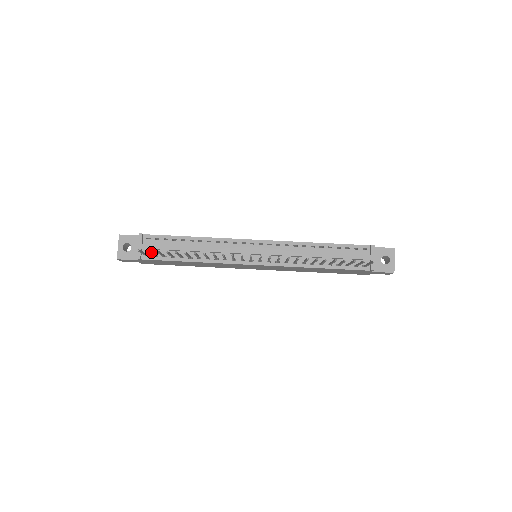
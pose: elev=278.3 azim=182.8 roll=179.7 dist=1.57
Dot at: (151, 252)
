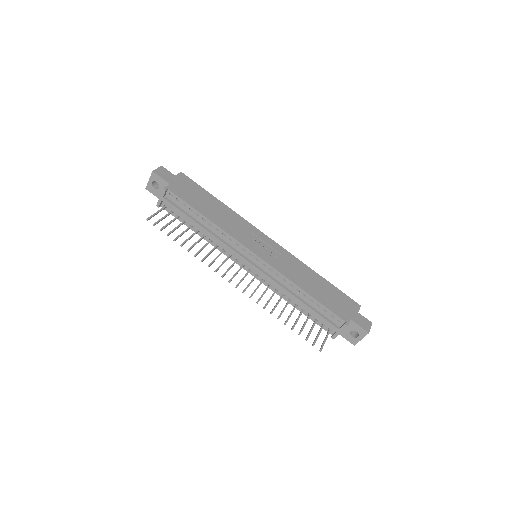
Dot at: (160, 220)
